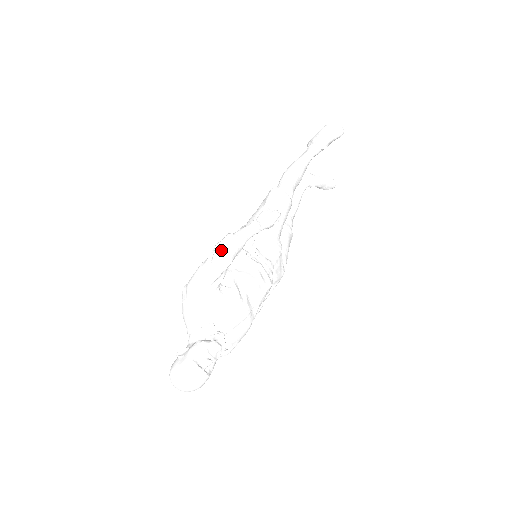
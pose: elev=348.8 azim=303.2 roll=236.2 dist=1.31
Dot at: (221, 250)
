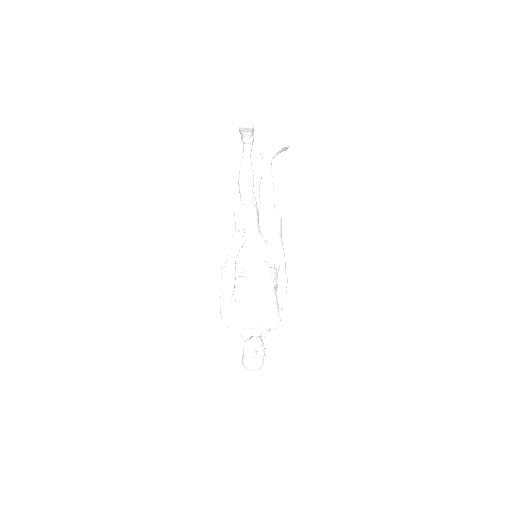
Dot at: (223, 283)
